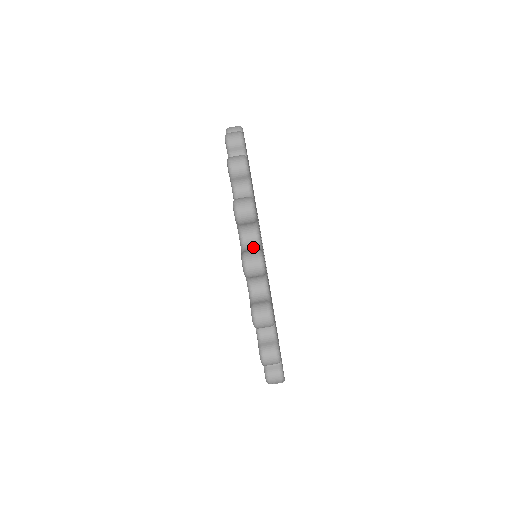
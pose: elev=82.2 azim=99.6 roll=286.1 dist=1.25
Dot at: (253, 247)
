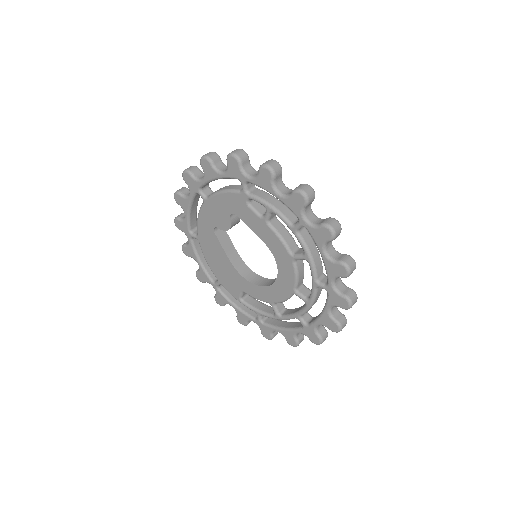
Dot at: (318, 220)
